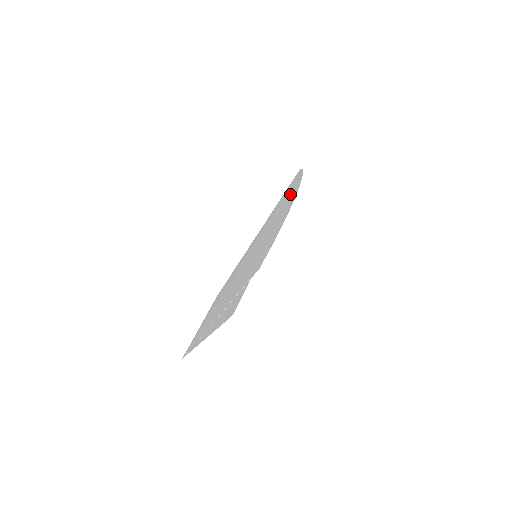
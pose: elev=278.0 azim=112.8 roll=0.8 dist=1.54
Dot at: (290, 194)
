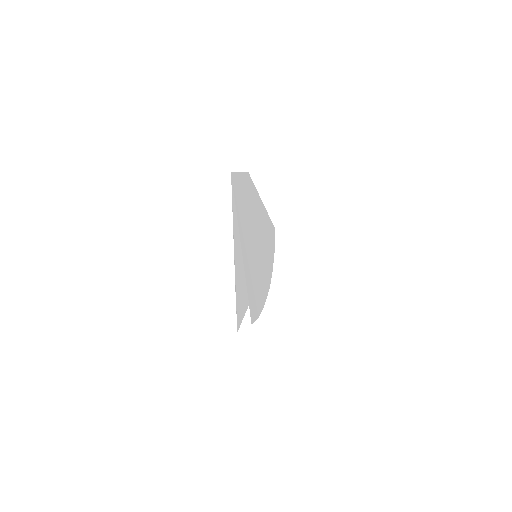
Dot at: (270, 251)
